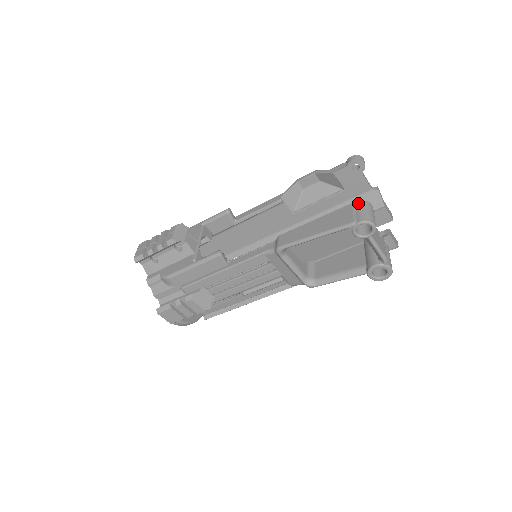
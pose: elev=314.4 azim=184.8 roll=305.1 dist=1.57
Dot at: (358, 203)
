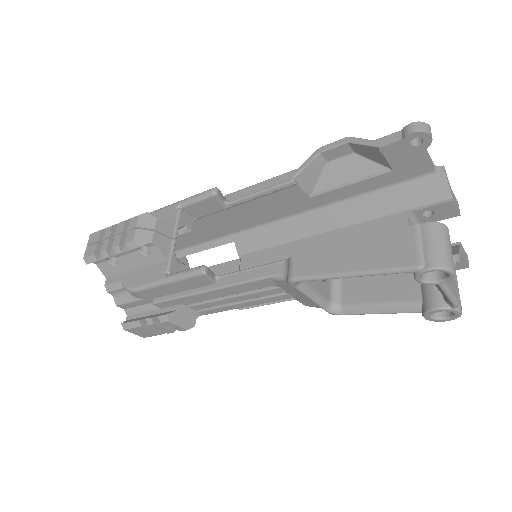
Dot at: (426, 227)
